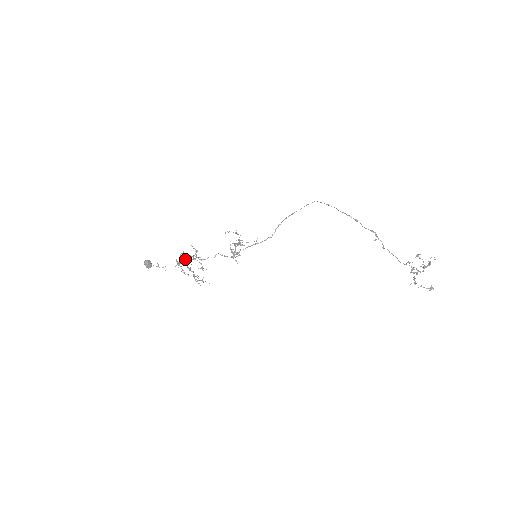
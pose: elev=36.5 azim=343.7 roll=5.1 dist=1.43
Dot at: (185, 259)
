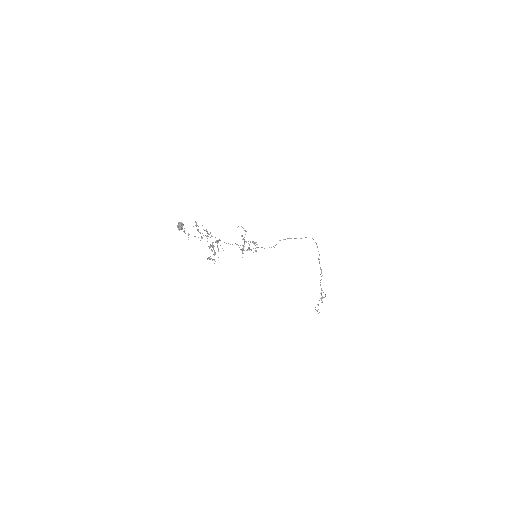
Dot at: occluded
